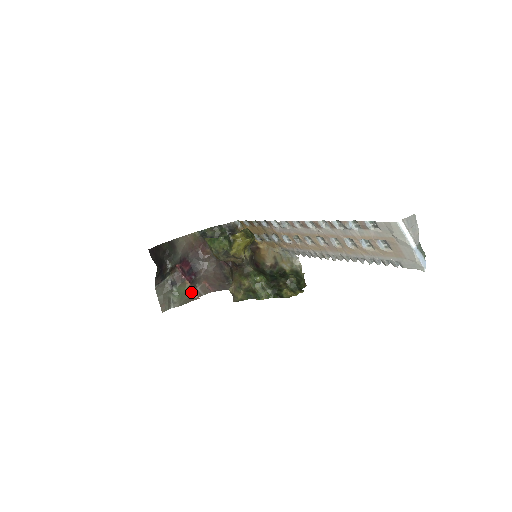
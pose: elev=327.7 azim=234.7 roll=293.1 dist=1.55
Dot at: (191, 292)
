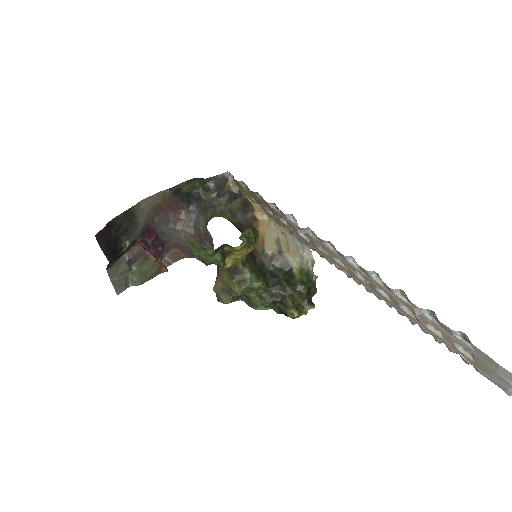
Dot at: (157, 266)
